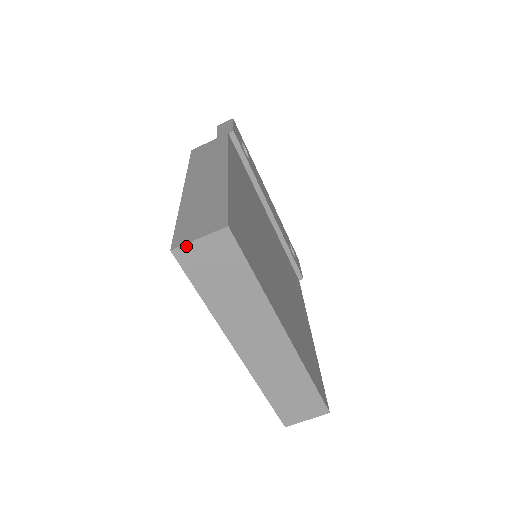
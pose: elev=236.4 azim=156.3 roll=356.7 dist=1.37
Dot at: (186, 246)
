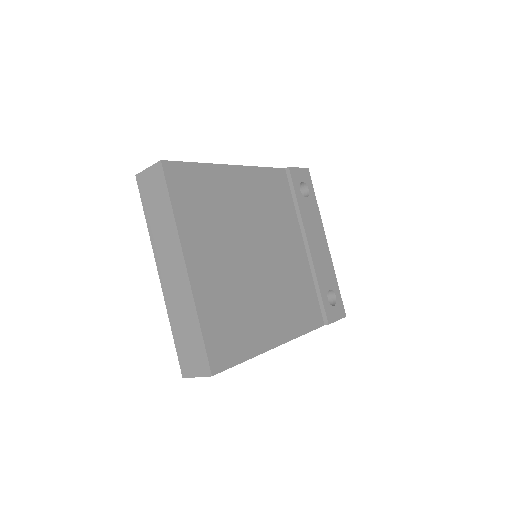
Dot at: (142, 173)
